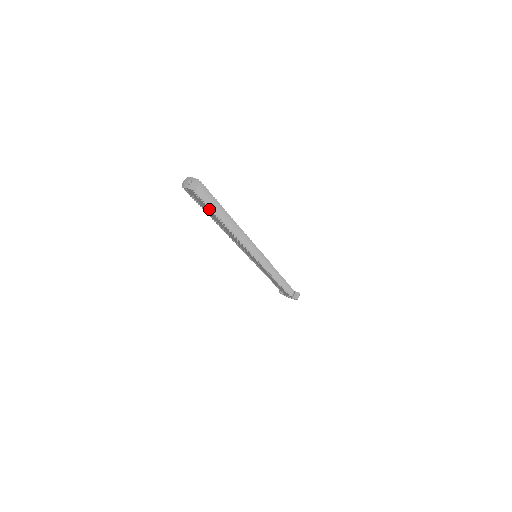
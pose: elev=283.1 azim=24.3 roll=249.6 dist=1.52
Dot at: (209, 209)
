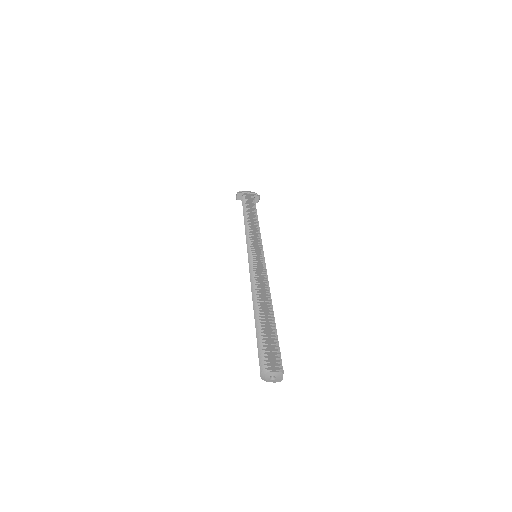
Dot at: occluded
